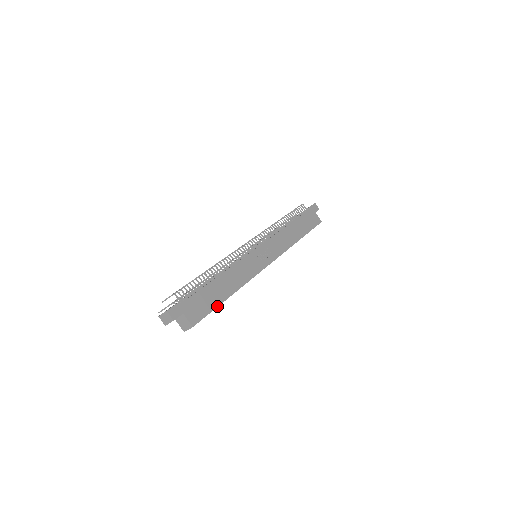
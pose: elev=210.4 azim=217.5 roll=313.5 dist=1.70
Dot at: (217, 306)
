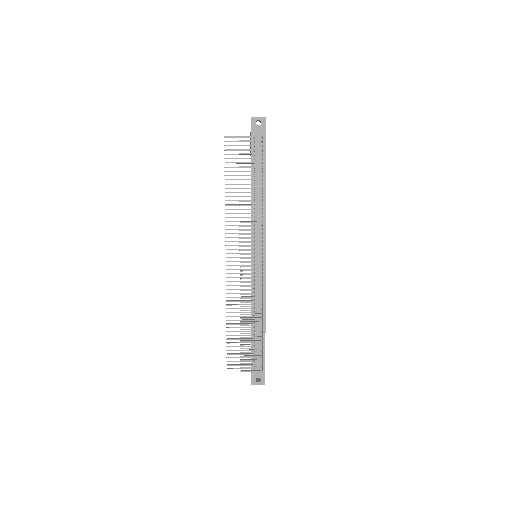
Dot at: occluded
